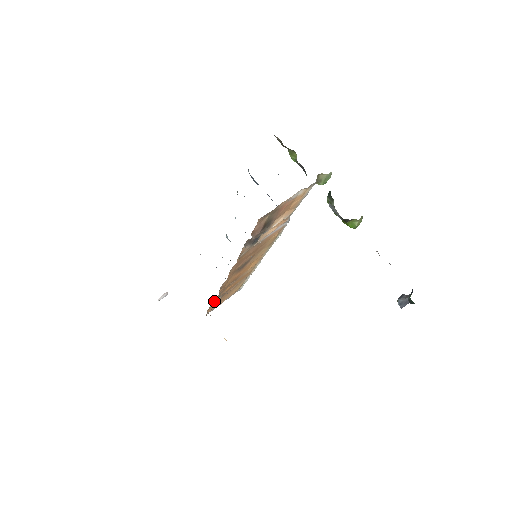
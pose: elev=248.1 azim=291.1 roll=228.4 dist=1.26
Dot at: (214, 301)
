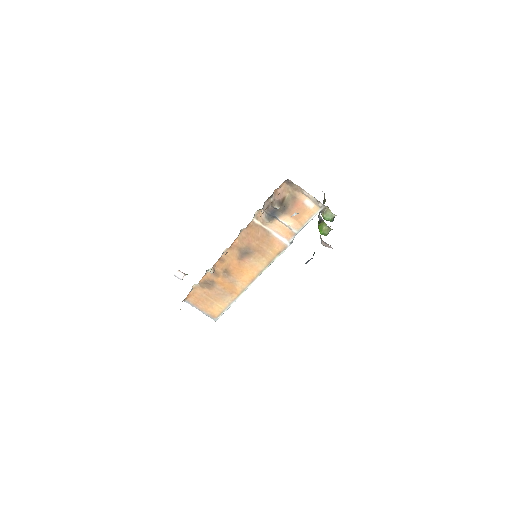
Dot at: (204, 280)
